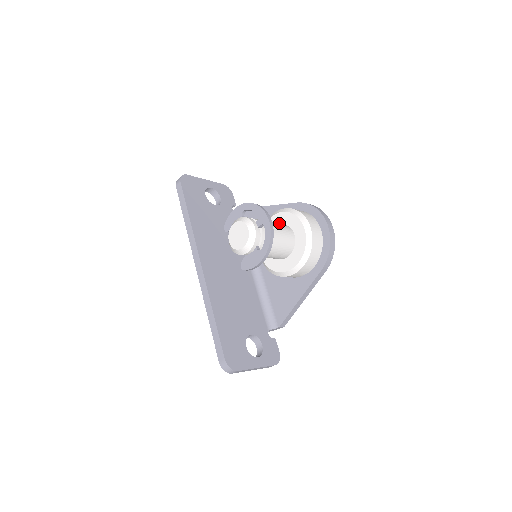
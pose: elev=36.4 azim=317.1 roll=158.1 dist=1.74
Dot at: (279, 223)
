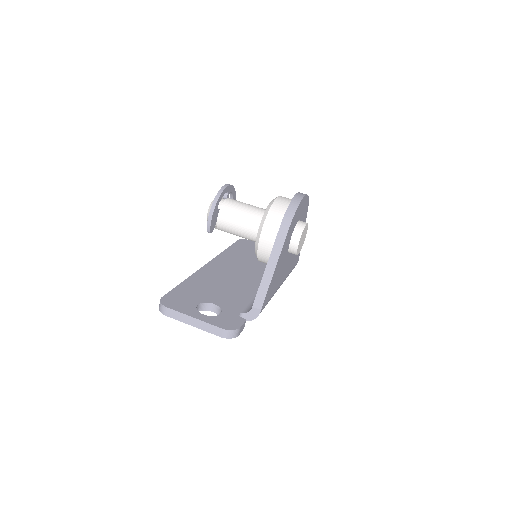
Dot at: occluded
